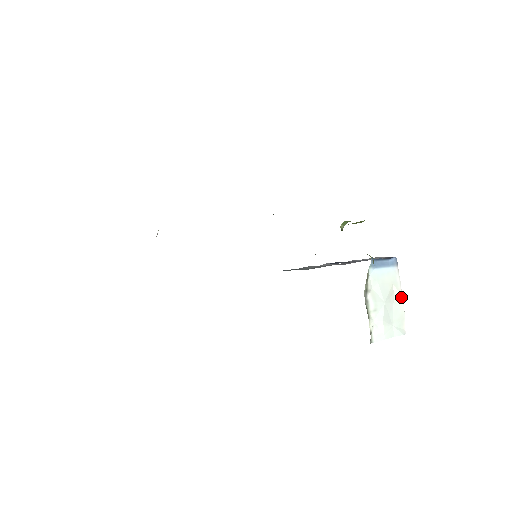
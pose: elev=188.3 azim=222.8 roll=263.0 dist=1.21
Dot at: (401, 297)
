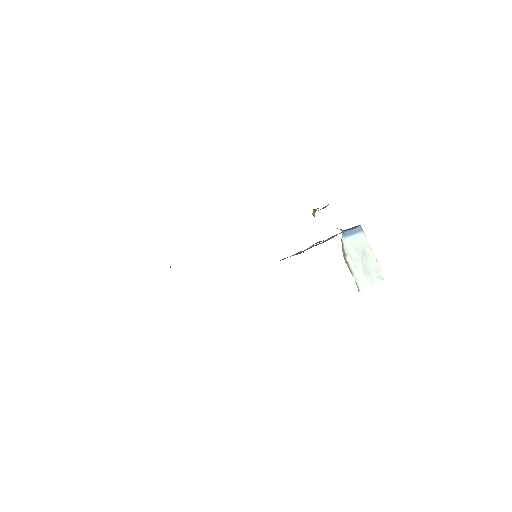
Dot at: (372, 253)
